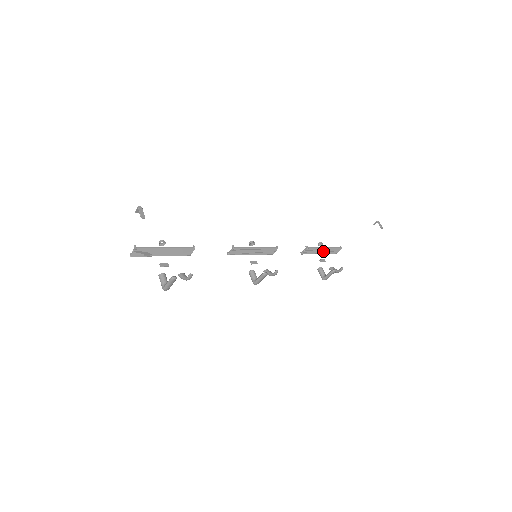
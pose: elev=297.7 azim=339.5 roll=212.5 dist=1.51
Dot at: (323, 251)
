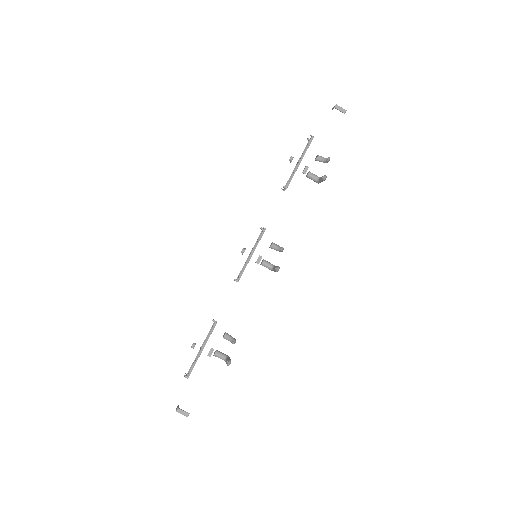
Dot at: occluded
